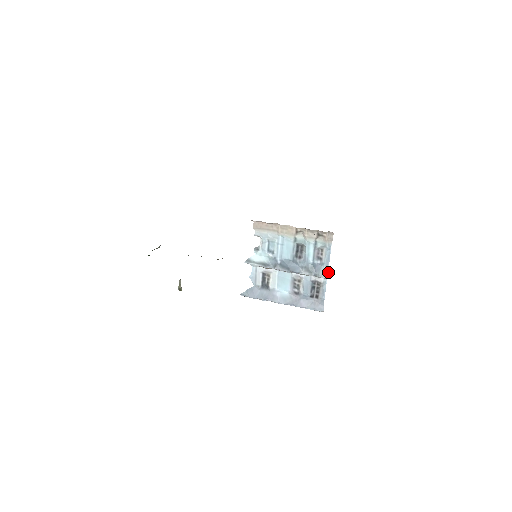
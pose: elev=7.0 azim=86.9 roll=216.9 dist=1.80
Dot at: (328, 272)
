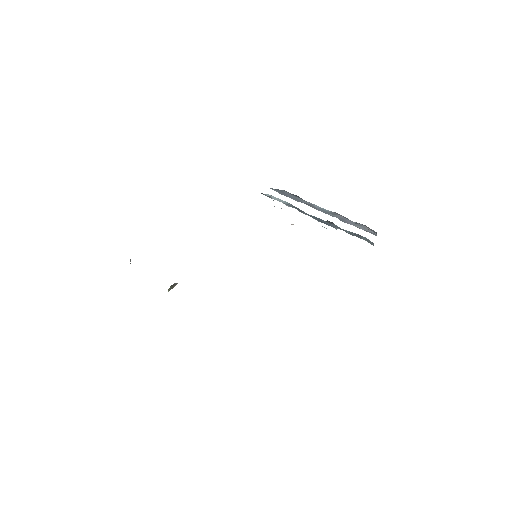
Dot at: (373, 244)
